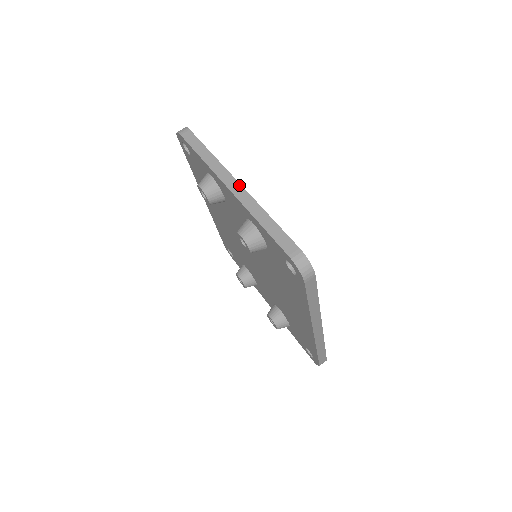
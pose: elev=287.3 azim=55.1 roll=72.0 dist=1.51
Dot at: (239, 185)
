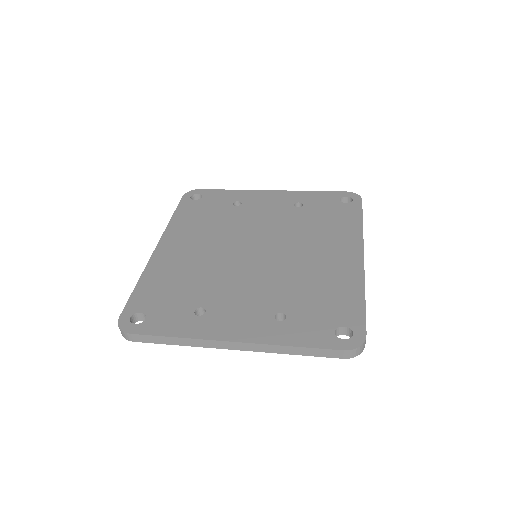
Dot at: (238, 344)
